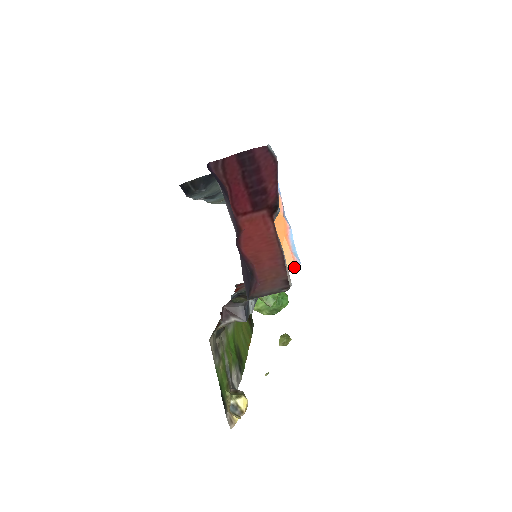
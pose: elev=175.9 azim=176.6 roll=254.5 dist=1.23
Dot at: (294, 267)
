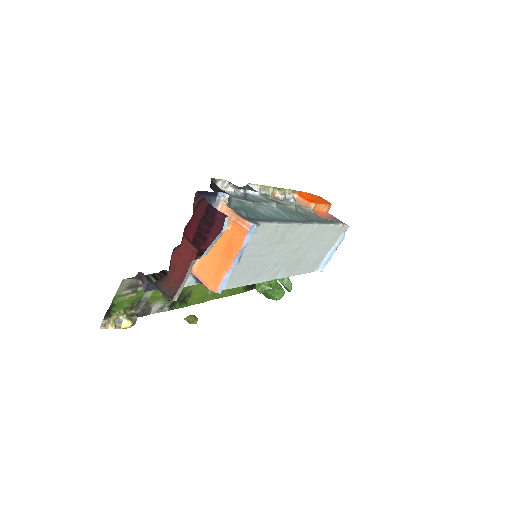
Dot at: (214, 291)
